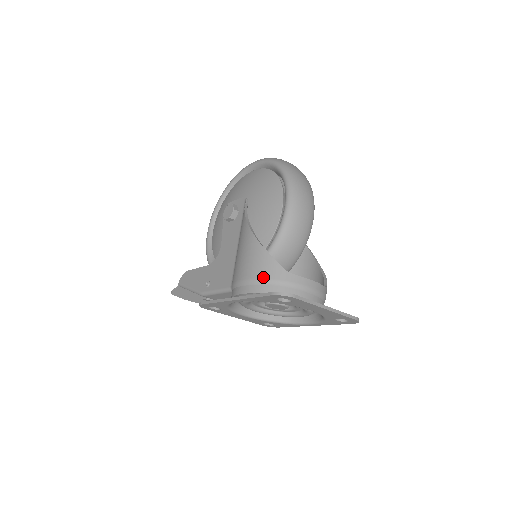
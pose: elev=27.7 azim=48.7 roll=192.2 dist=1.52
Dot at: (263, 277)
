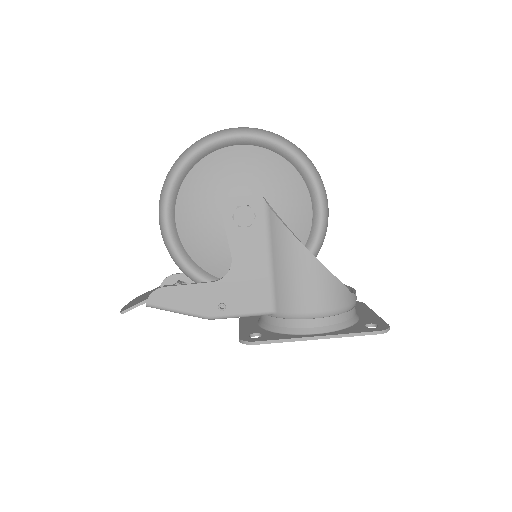
Dot at: (339, 307)
